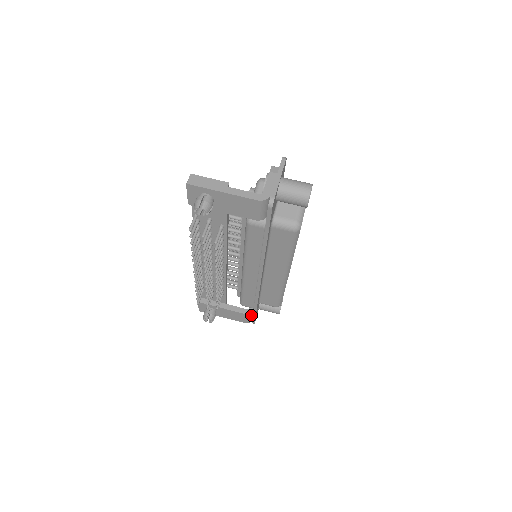
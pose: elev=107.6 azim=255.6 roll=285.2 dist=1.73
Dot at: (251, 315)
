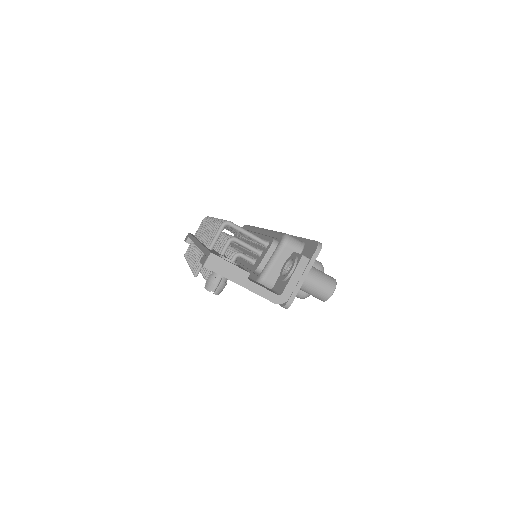
Dot at: occluded
